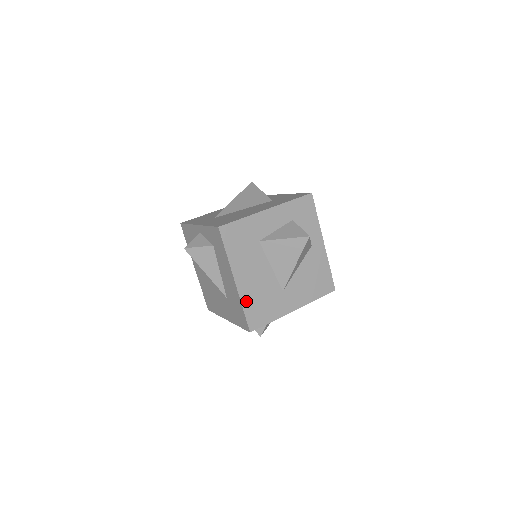
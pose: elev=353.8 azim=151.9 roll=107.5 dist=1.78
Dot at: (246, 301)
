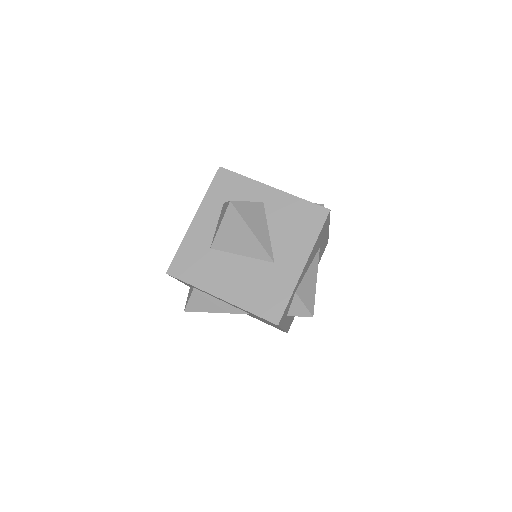
Dot at: (247, 304)
